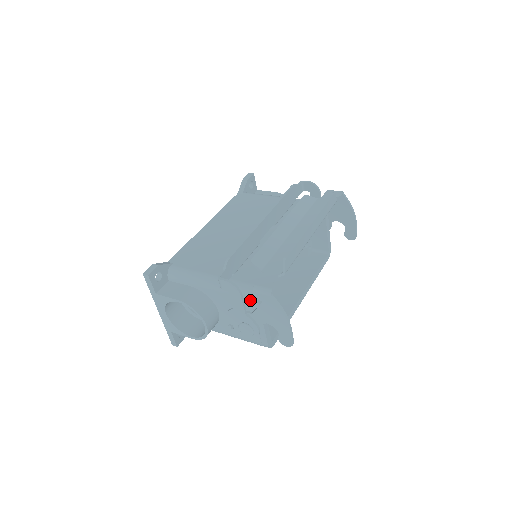
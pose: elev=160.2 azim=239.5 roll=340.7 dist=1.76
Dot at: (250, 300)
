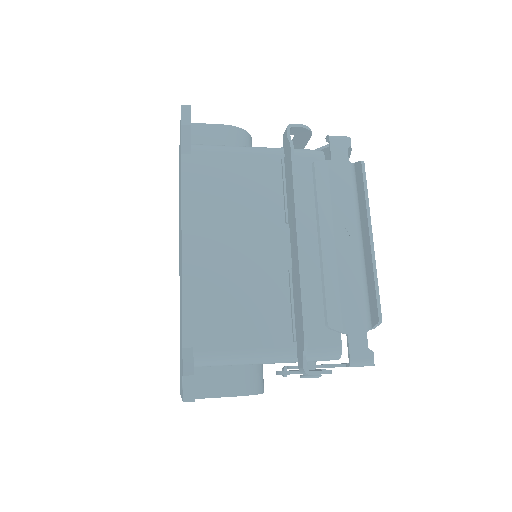
Dot at: occluded
